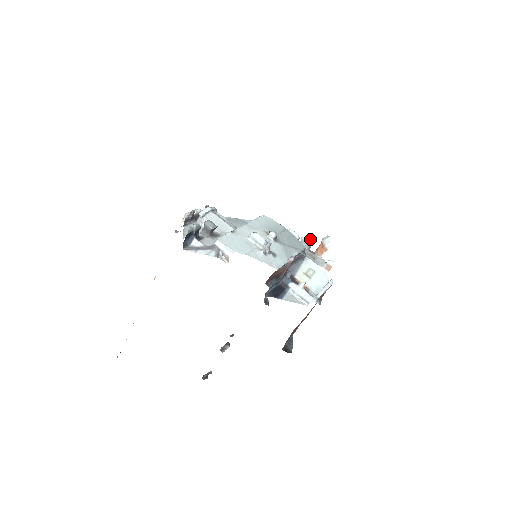
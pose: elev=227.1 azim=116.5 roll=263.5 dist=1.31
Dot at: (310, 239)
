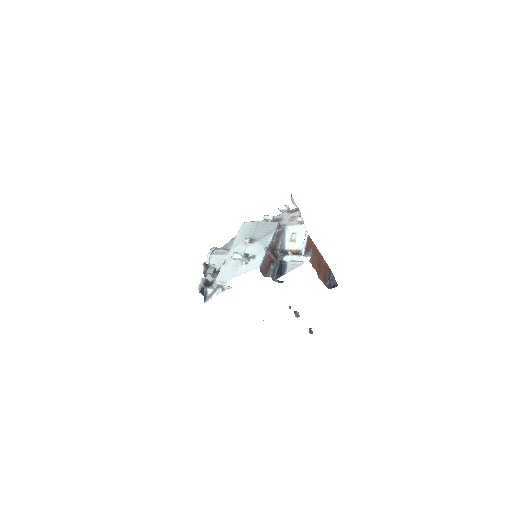
Dot at: (283, 207)
